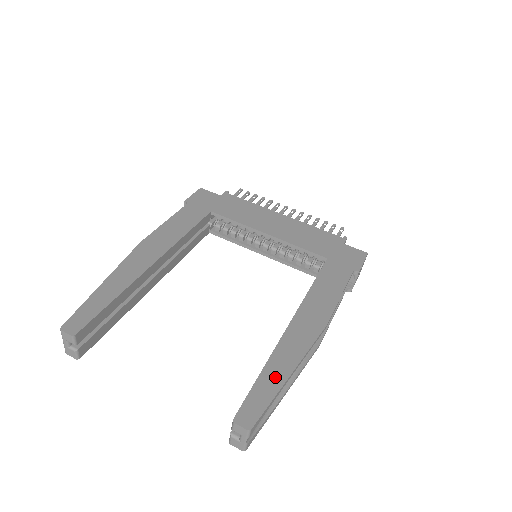
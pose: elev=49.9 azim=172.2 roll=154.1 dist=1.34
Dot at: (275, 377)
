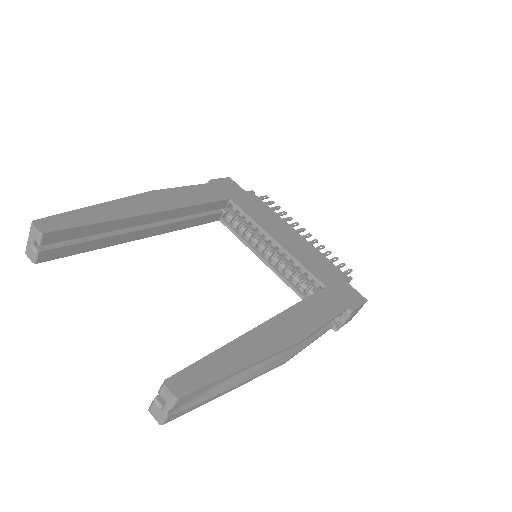
Dot at: (227, 362)
